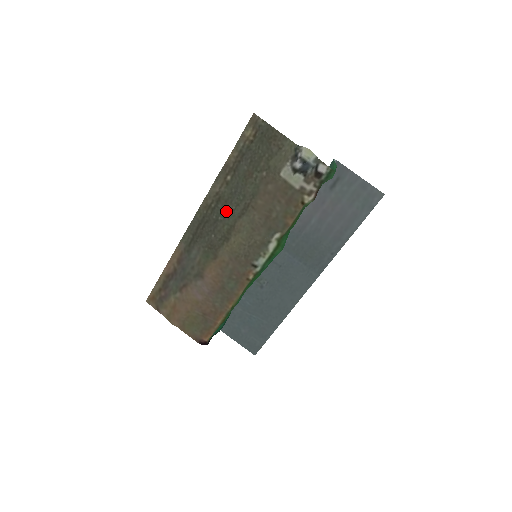
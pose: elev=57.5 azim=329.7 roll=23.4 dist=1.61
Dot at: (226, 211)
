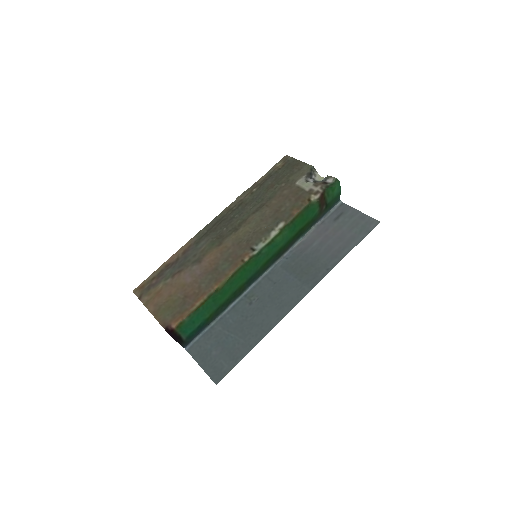
Dot at: (244, 211)
